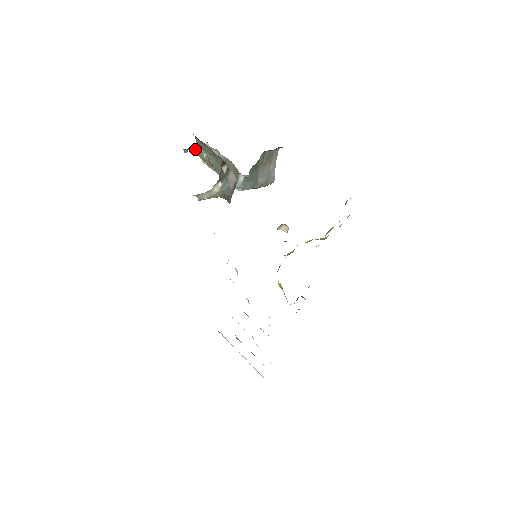
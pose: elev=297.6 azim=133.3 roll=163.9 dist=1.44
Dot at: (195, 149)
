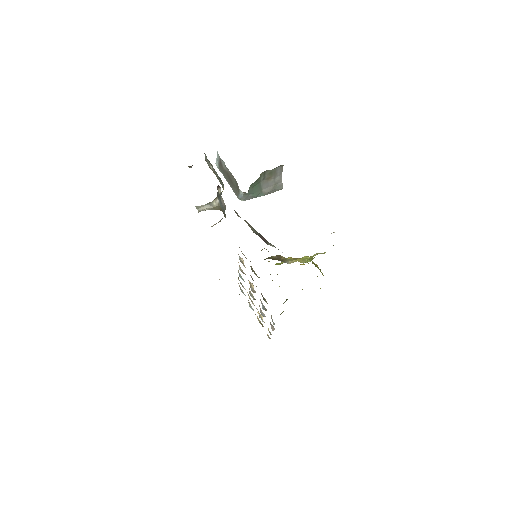
Dot at: (205, 158)
